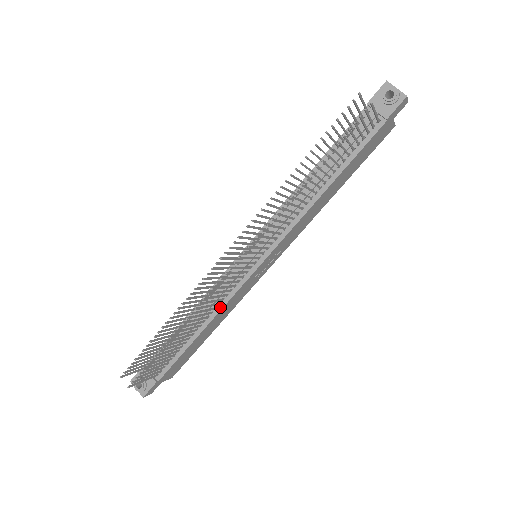
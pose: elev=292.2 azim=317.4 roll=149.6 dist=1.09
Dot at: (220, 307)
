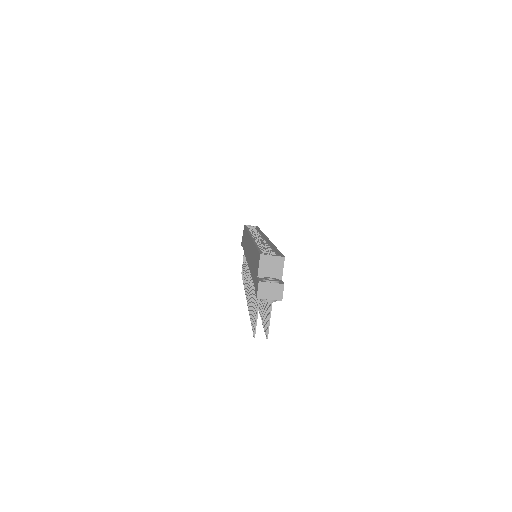
Dot at: occluded
